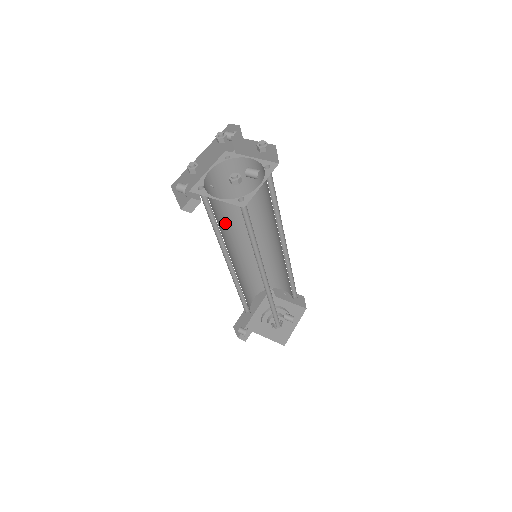
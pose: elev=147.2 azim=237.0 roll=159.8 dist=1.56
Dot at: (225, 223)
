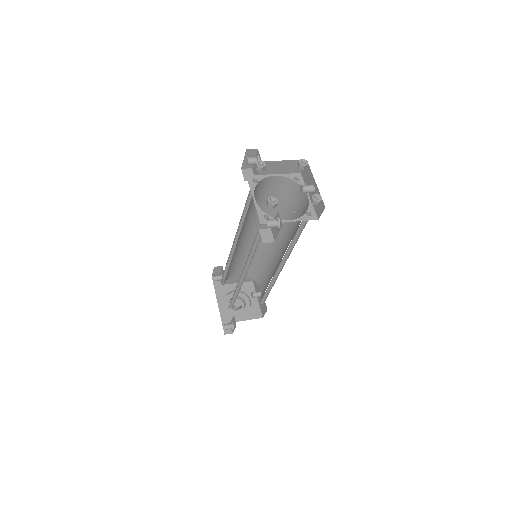
Dot at: occluded
